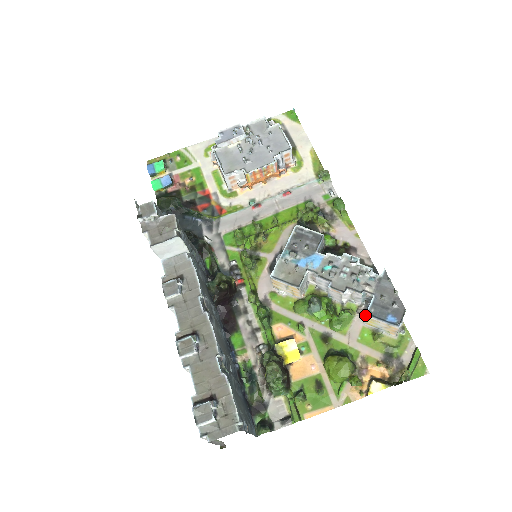
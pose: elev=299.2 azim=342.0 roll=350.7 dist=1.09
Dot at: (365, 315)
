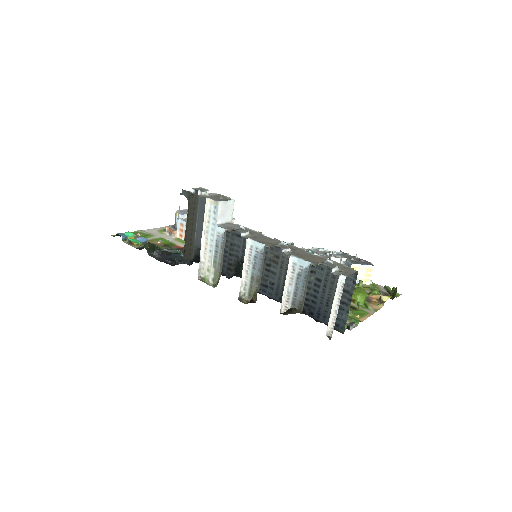
Dot at: occluded
